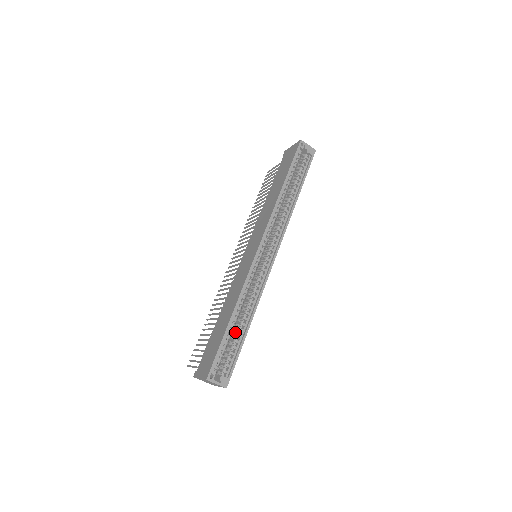
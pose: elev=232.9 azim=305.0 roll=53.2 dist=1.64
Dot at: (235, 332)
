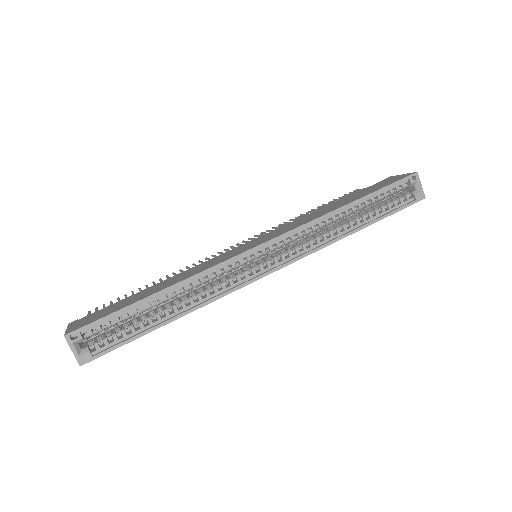
Dot at: (150, 313)
